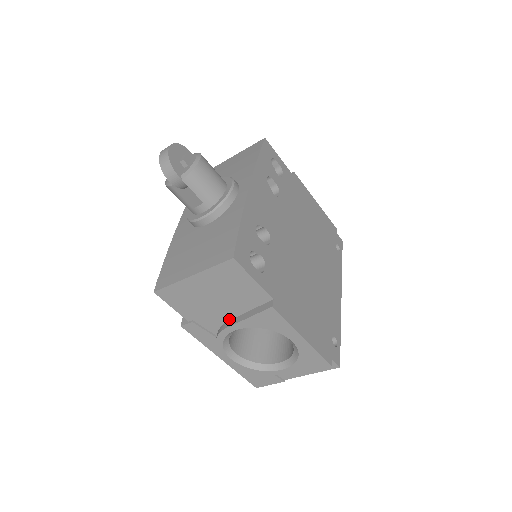
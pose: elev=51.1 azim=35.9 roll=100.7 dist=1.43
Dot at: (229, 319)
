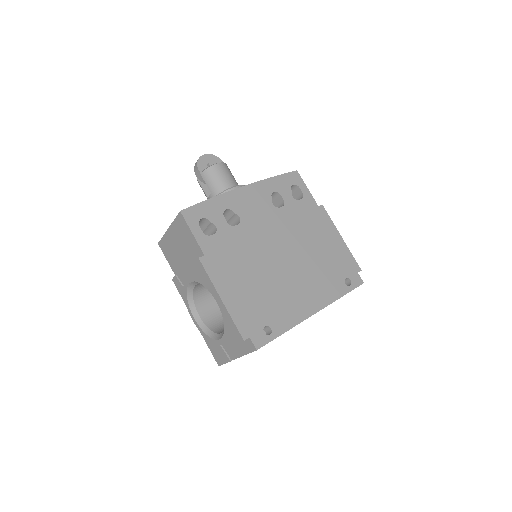
Dot at: occluded
